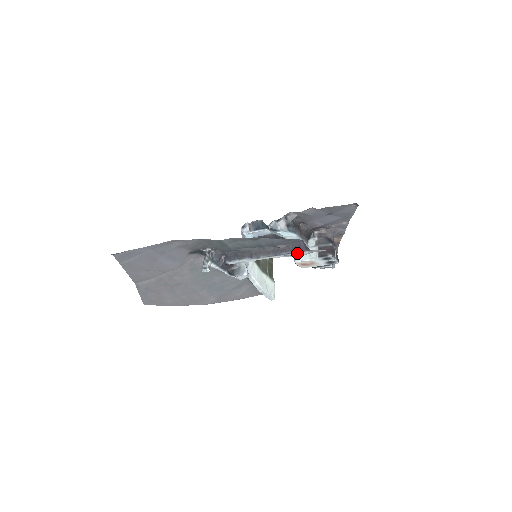
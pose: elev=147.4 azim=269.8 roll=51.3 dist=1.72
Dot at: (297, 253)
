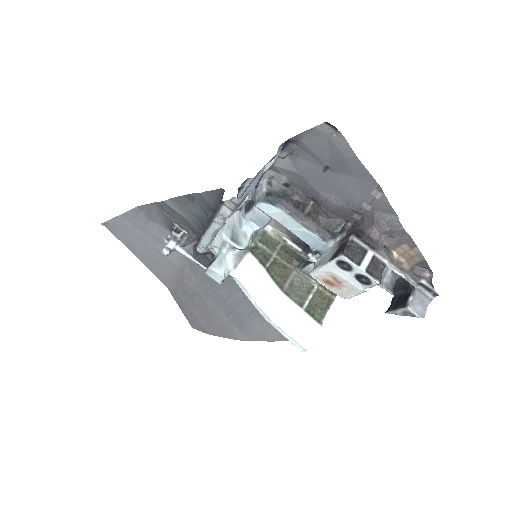
Dot at: (219, 213)
